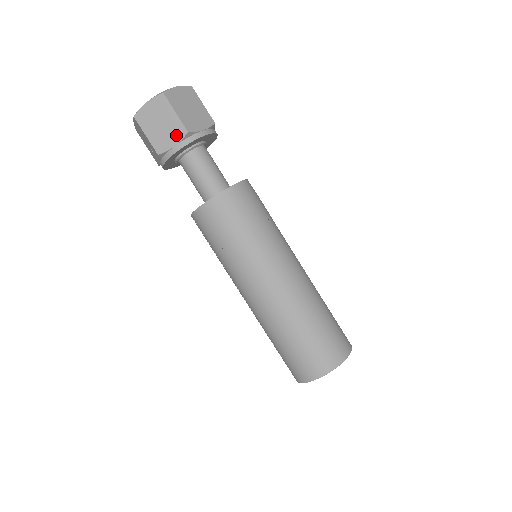
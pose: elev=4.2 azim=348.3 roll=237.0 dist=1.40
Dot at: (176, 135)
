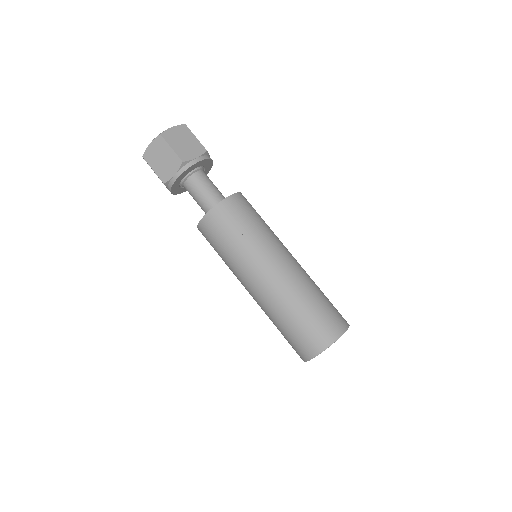
Dot at: (174, 166)
